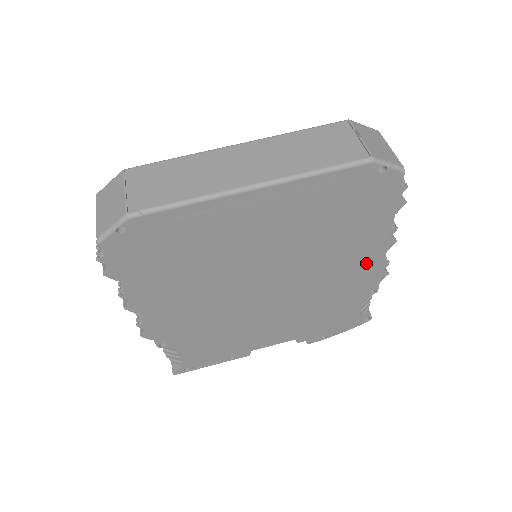
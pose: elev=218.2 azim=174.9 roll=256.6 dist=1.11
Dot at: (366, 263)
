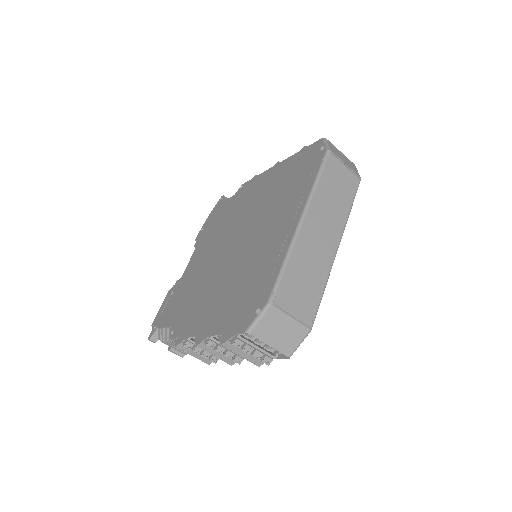
Dot at: occluded
